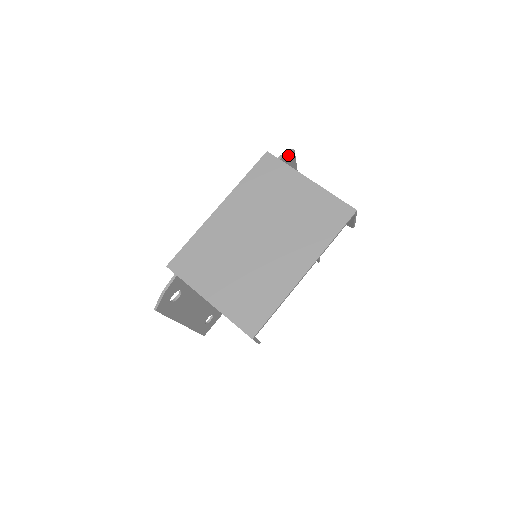
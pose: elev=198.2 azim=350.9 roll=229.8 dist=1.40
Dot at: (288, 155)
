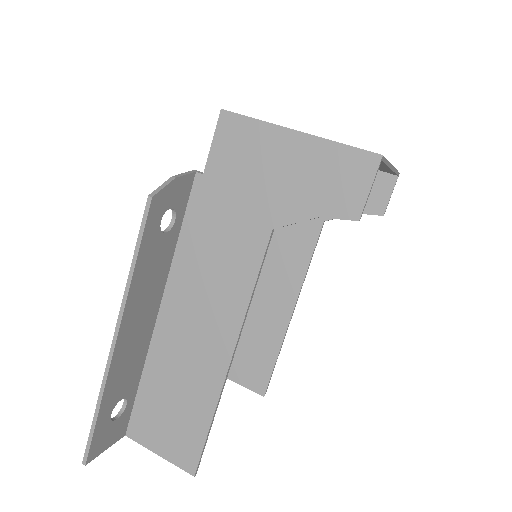
Dot at: occluded
